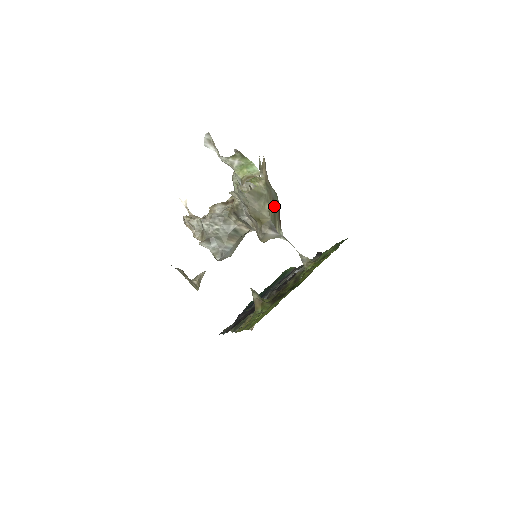
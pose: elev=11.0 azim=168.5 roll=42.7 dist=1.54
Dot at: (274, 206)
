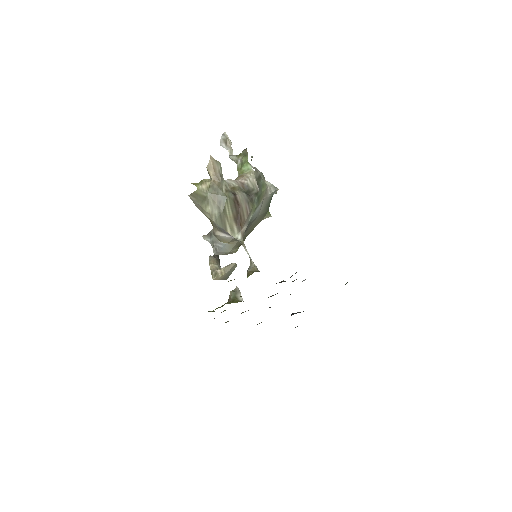
Dot at: (220, 209)
